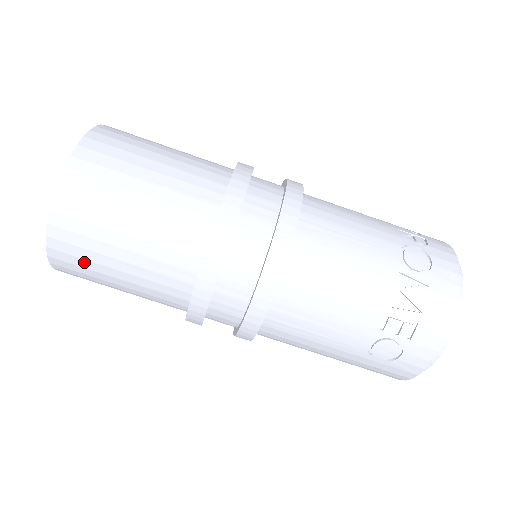
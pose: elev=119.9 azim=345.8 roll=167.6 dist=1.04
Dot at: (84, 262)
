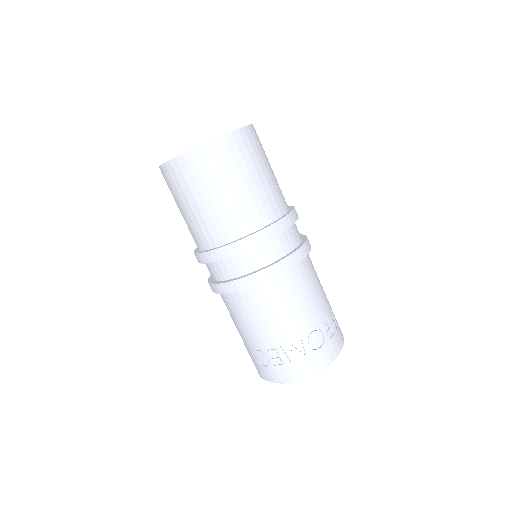
Dot at: (174, 186)
